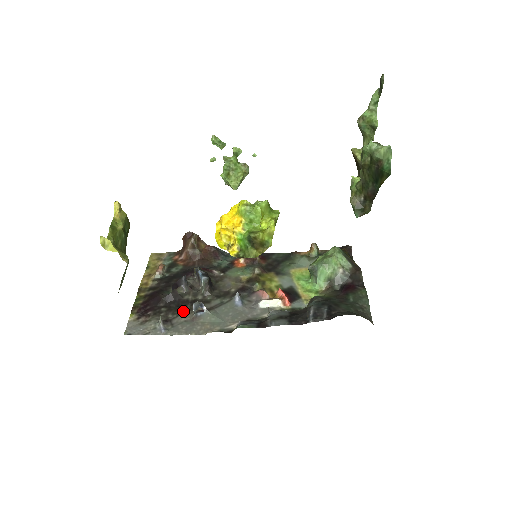
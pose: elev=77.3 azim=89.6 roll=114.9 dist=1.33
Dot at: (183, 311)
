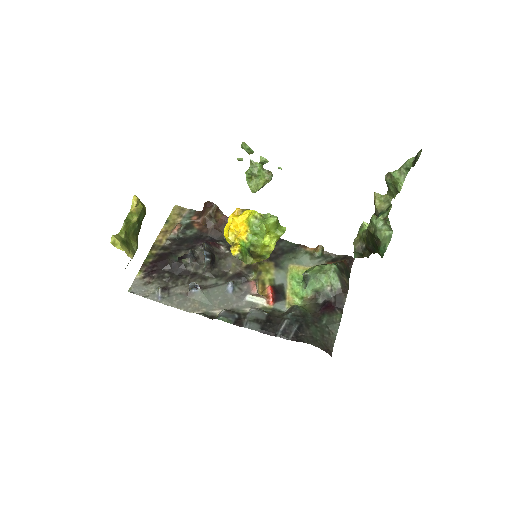
Dot at: (182, 282)
